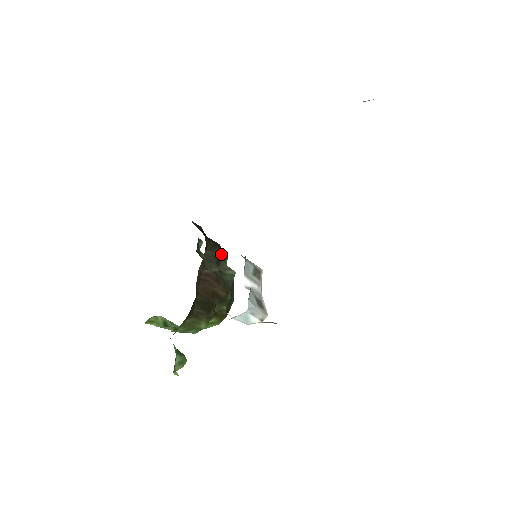
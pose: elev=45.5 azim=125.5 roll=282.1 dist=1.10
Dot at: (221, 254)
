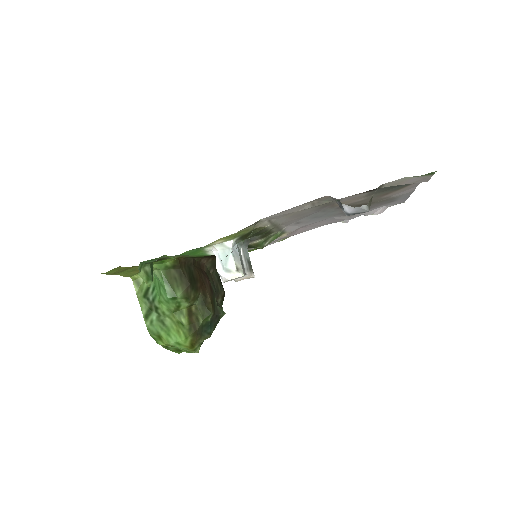
Dot at: (222, 297)
